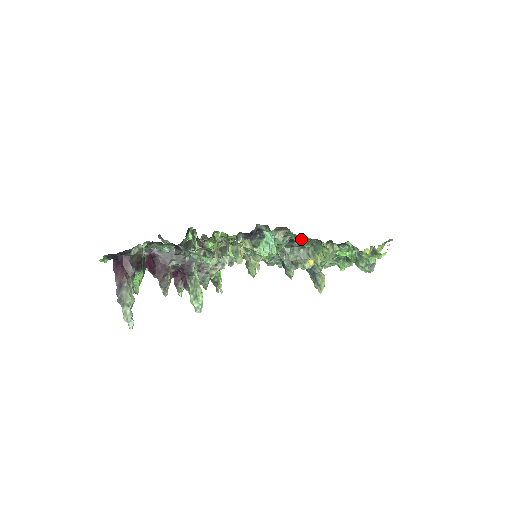
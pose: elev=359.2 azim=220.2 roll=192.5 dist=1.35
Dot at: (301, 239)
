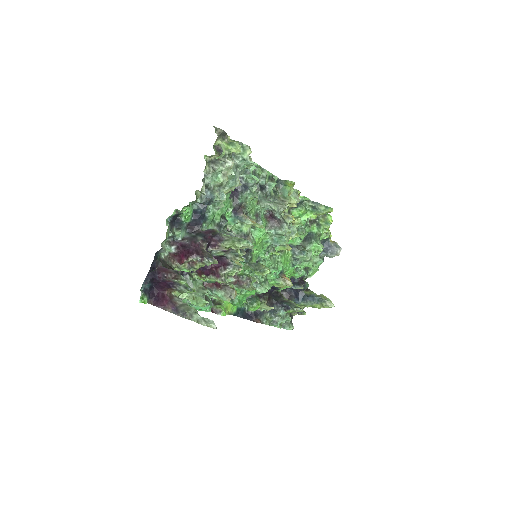
Dot at: (265, 172)
